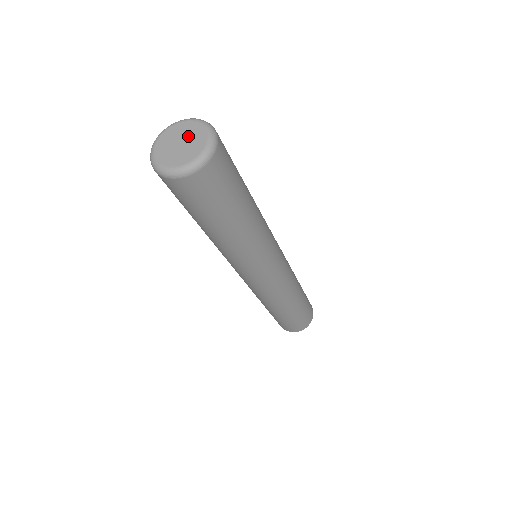
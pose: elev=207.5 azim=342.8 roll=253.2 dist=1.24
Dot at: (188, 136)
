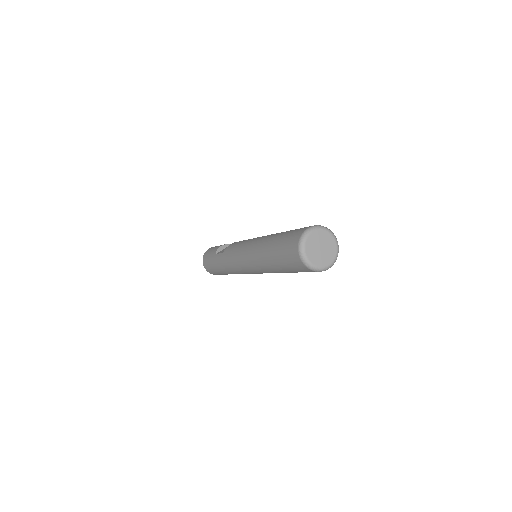
Dot at: (327, 248)
